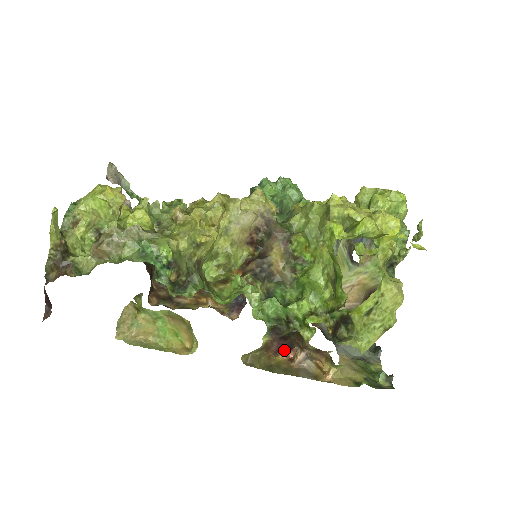
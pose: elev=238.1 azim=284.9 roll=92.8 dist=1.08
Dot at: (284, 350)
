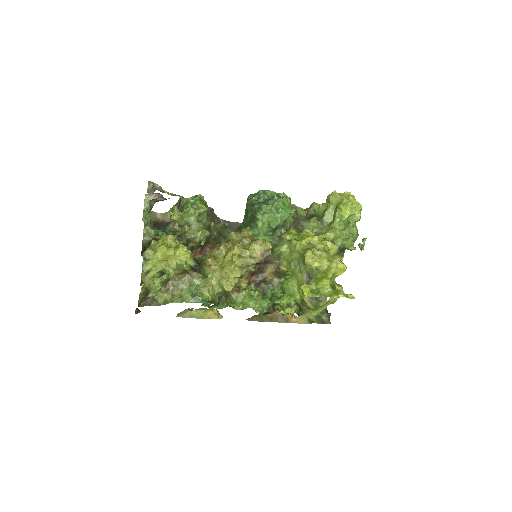
Dot at: occluded
